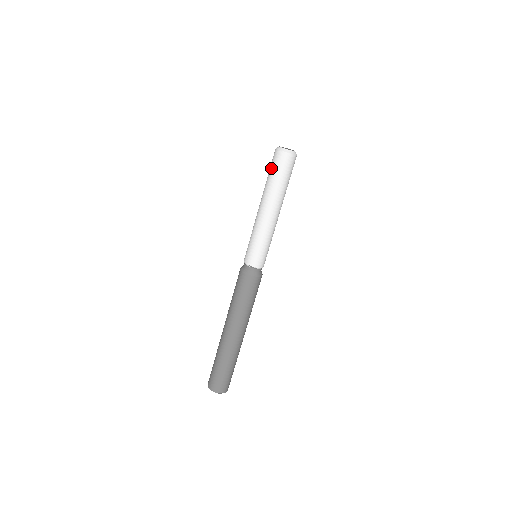
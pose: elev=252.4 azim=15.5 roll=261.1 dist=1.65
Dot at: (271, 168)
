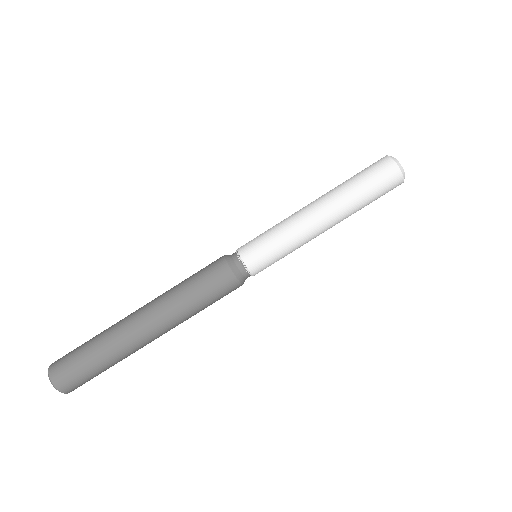
Dot at: (363, 170)
